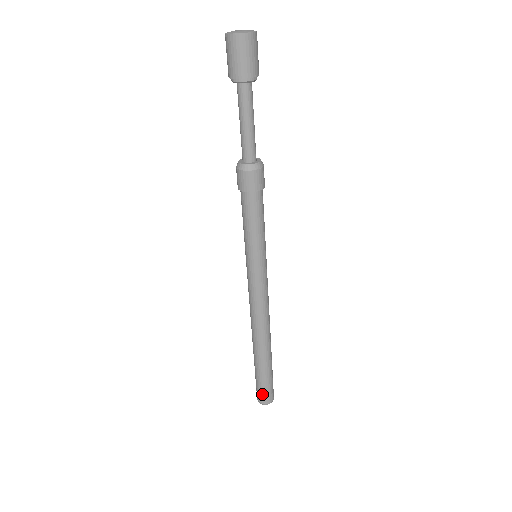
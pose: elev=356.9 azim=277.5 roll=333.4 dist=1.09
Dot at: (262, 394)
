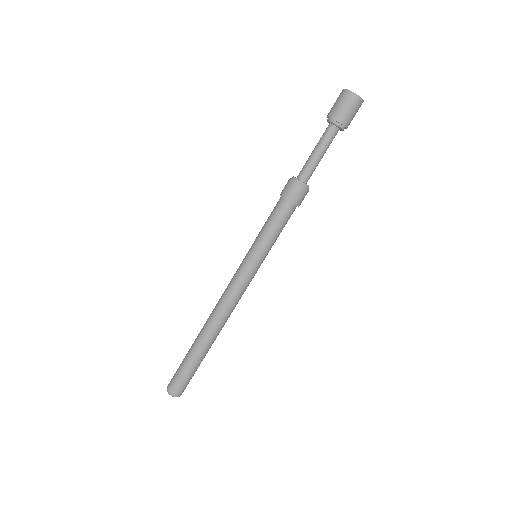
Dot at: (183, 386)
